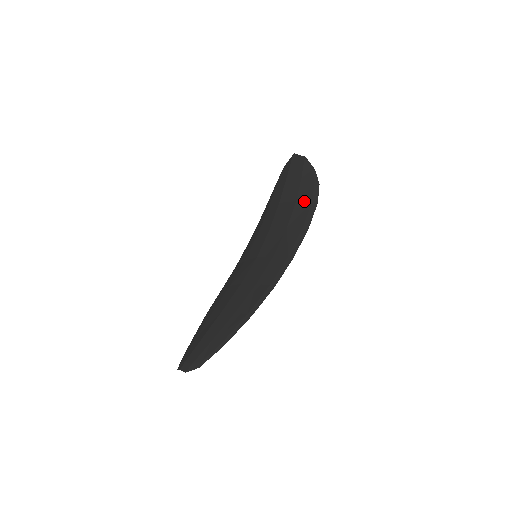
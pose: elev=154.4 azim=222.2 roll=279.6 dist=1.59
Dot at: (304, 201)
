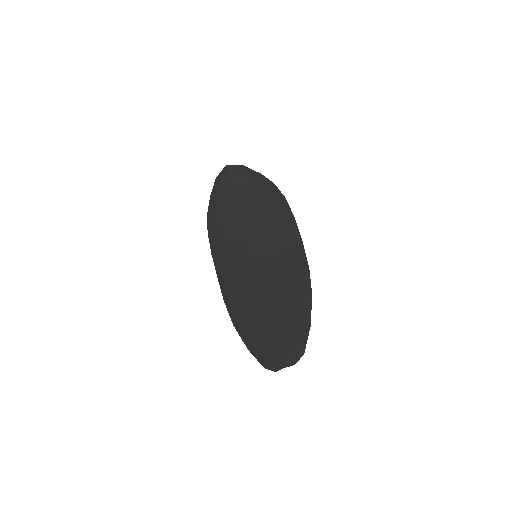
Dot at: (272, 200)
